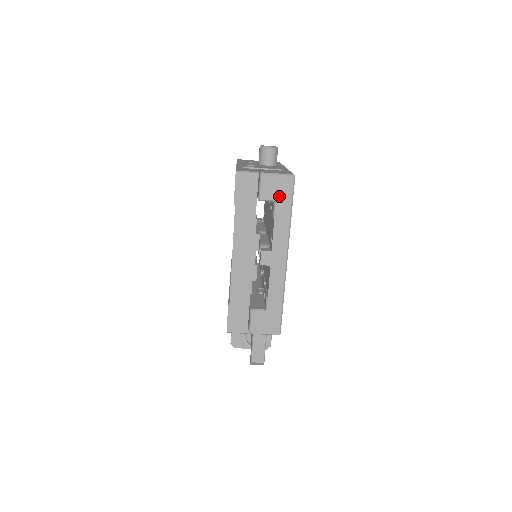
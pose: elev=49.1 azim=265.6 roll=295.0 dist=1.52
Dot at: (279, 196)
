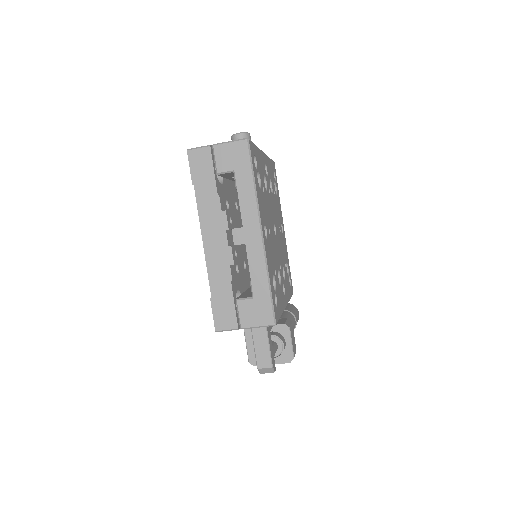
Dot at: (236, 164)
